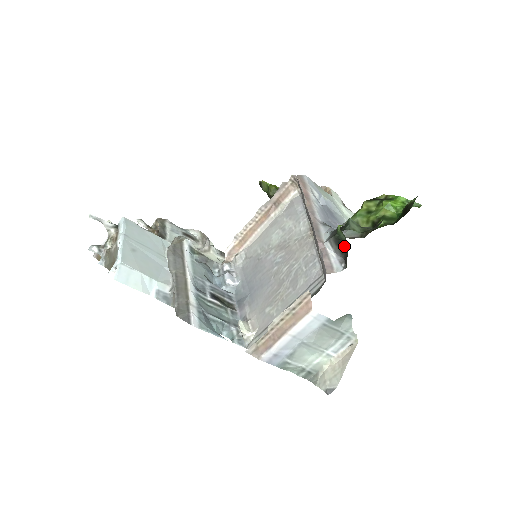
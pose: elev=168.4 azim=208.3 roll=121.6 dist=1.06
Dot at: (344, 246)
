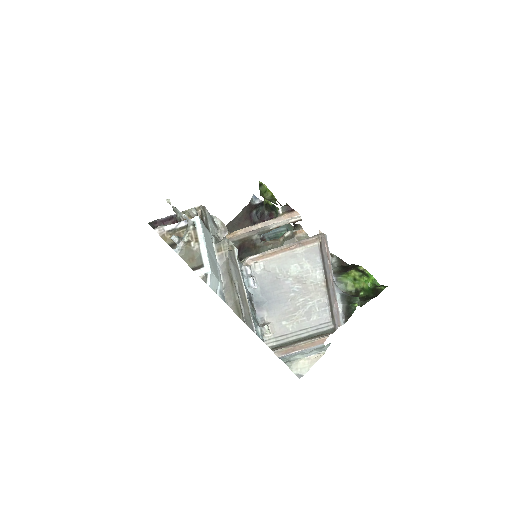
Dot at: (350, 311)
